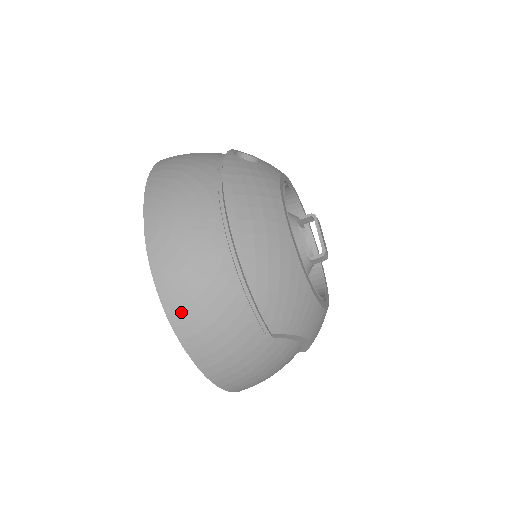
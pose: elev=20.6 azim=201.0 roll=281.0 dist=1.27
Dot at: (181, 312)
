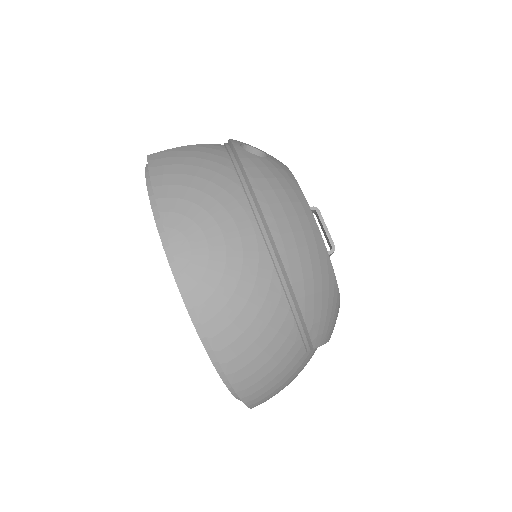
Dot at: (230, 347)
